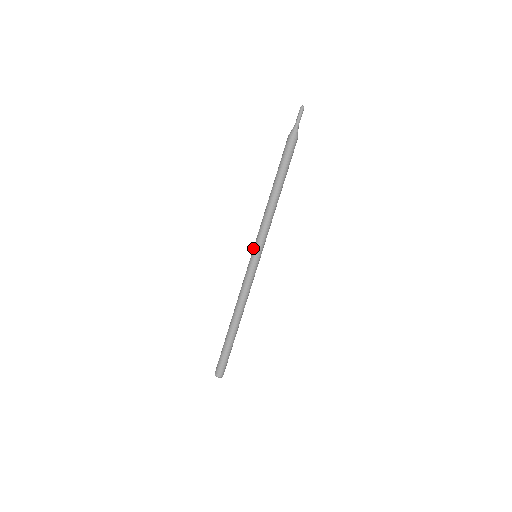
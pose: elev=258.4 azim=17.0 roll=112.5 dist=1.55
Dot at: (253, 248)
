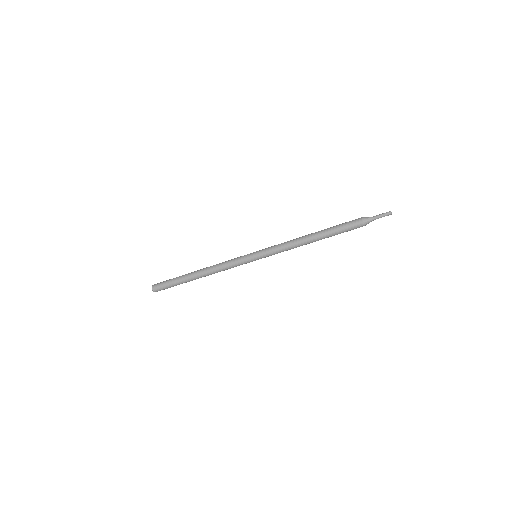
Dot at: (260, 253)
